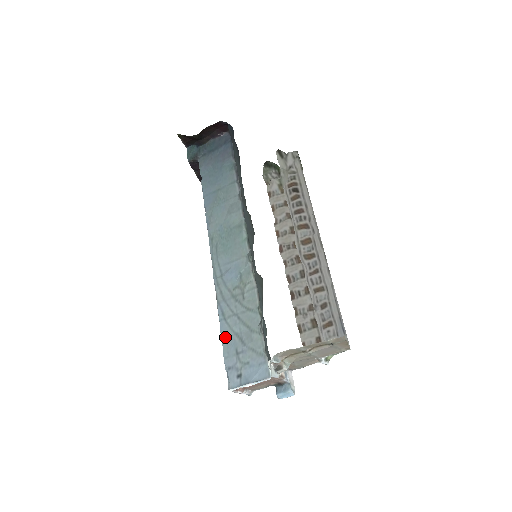
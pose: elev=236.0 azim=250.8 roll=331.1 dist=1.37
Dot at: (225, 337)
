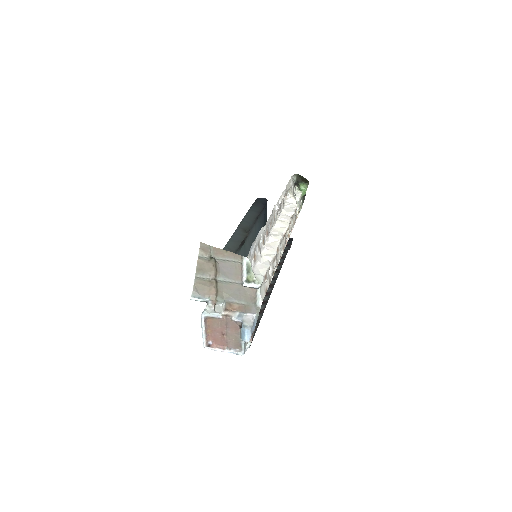
Dot at: occluded
